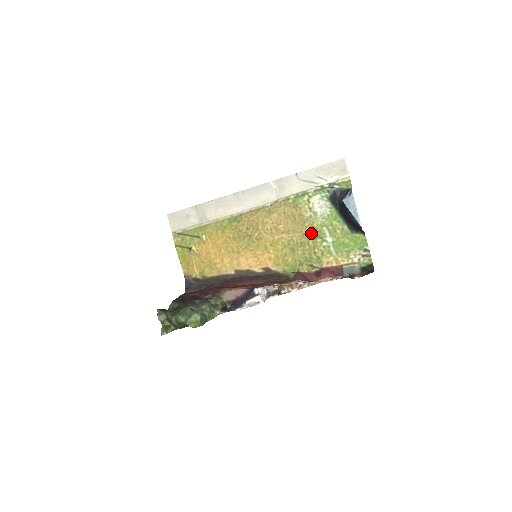
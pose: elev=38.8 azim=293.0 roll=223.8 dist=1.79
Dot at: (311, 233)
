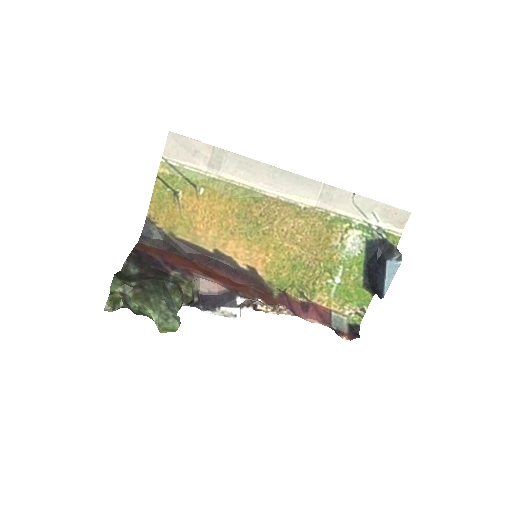
Dot at: (325, 263)
